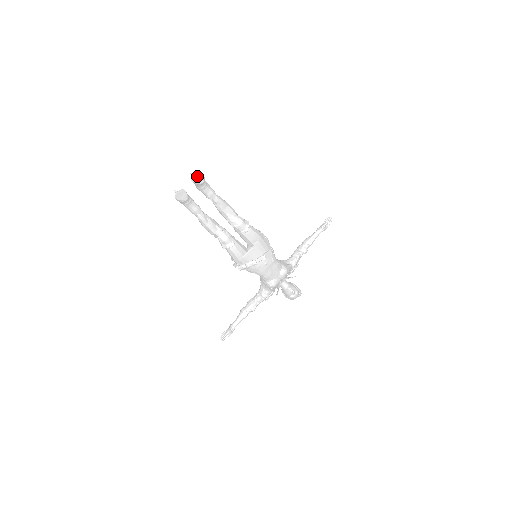
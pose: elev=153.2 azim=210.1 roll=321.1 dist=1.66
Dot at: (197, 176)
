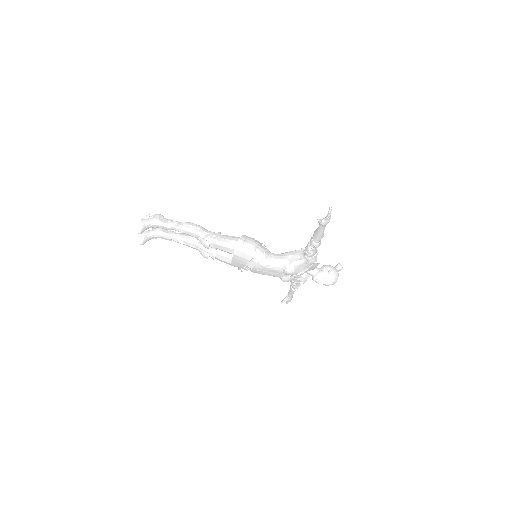
Dot at: (140, 224)
